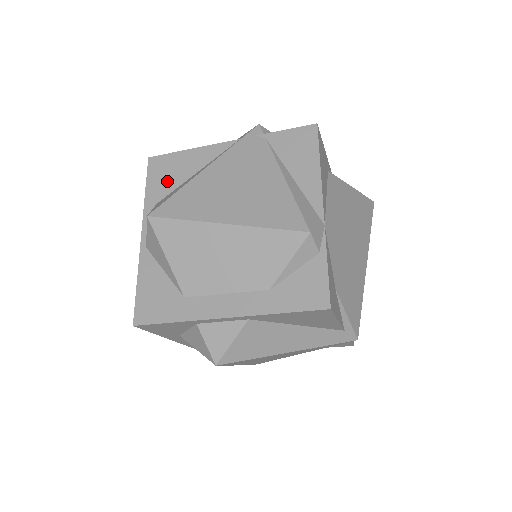
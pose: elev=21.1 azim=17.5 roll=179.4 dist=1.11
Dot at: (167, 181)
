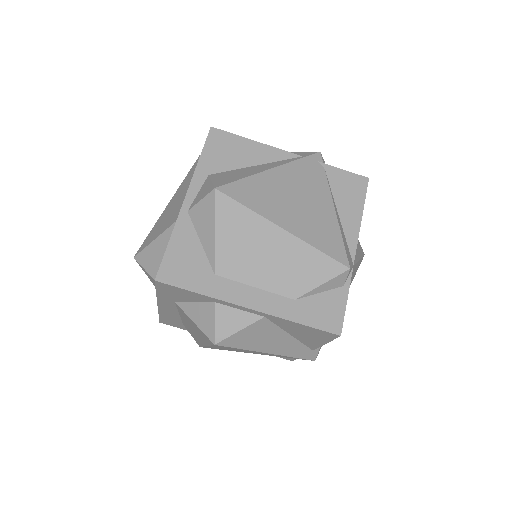
Dot at: (224, 159)
